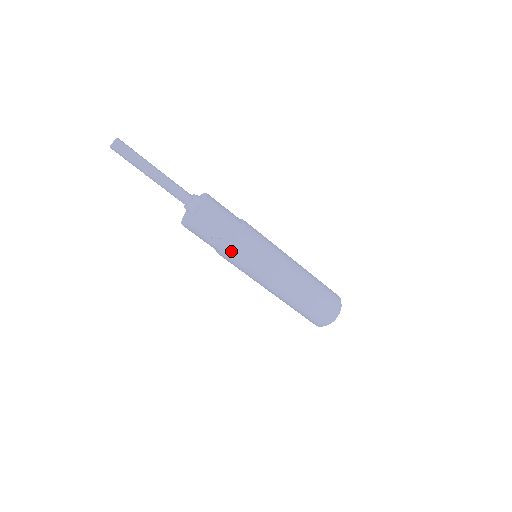
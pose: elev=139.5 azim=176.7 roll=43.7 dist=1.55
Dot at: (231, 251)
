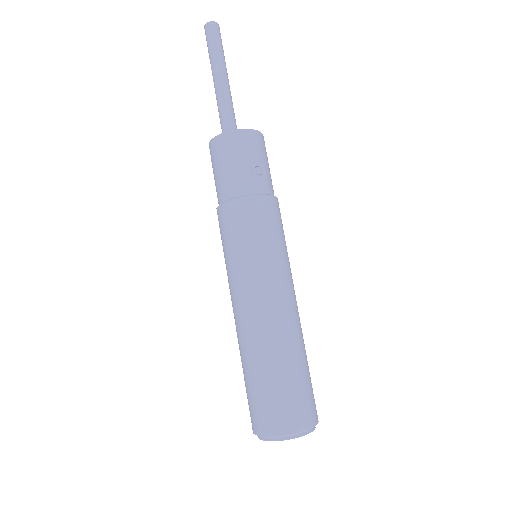
Dot at: (267, 200)
